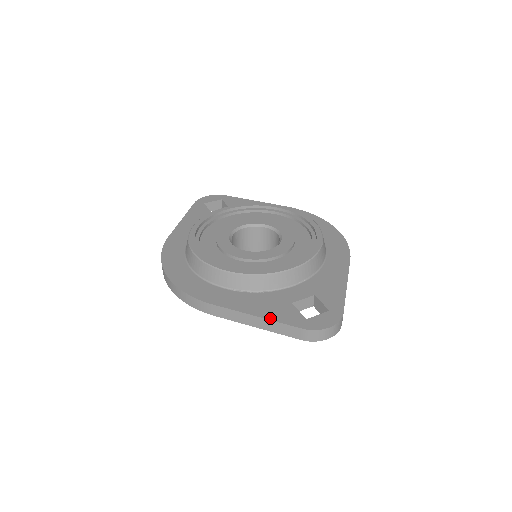
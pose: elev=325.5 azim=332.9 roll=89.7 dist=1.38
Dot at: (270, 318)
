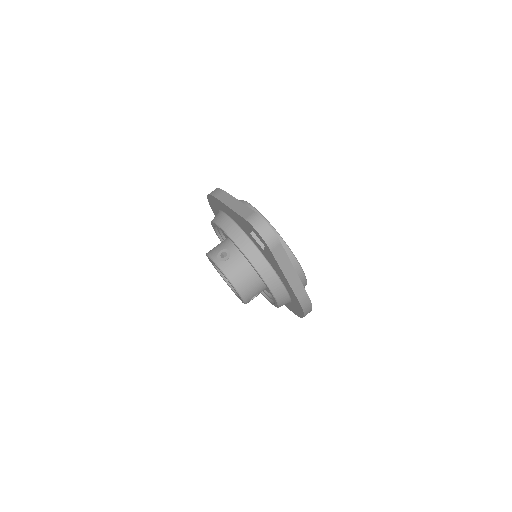
Dot at: (245, 205)
